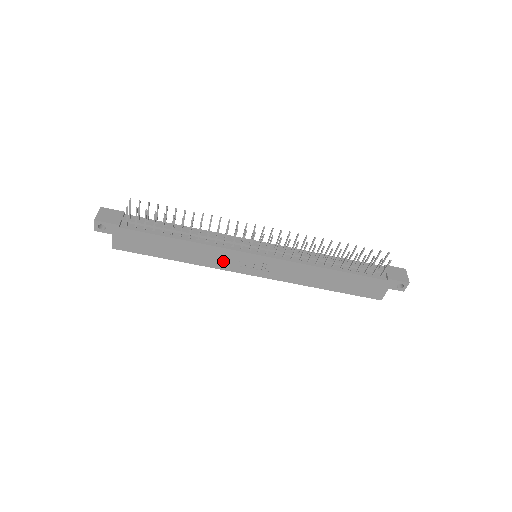
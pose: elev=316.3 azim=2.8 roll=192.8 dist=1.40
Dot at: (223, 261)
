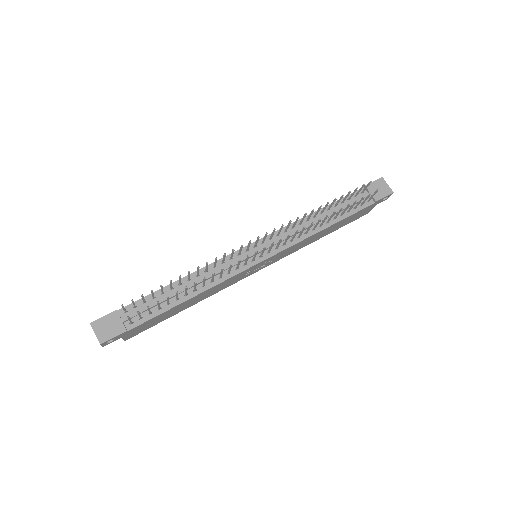
Dot at: (232, 282)
